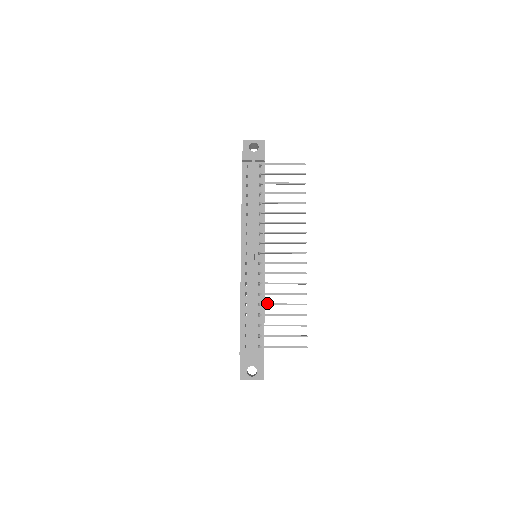
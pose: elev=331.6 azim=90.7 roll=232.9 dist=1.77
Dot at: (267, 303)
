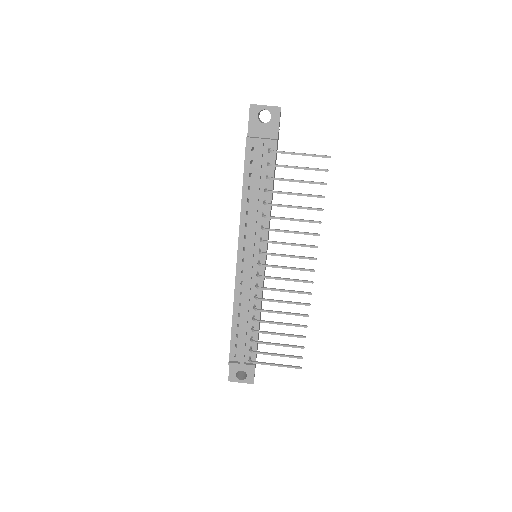
Dot at: (262, 321)
